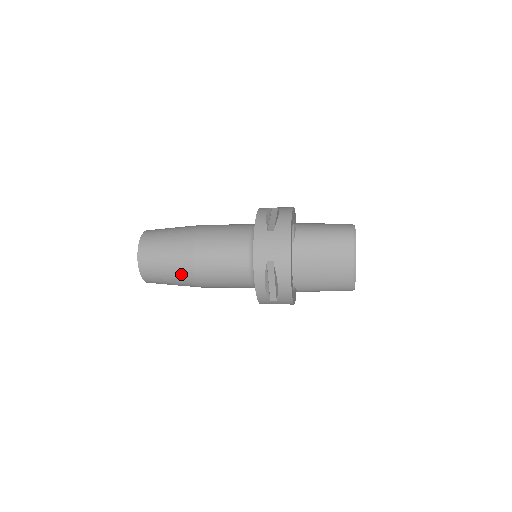
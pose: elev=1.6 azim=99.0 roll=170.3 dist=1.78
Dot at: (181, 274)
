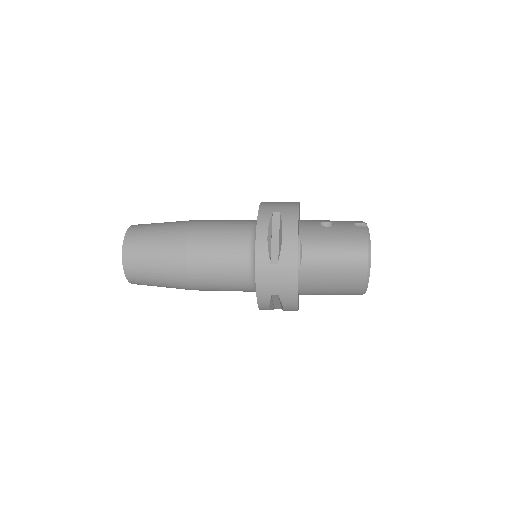
Dot at: (176, 287)
